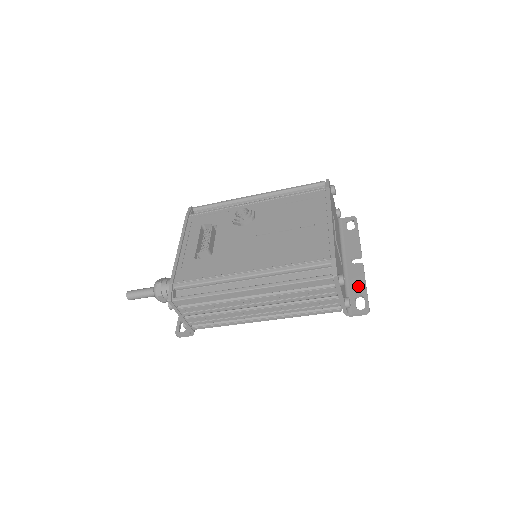
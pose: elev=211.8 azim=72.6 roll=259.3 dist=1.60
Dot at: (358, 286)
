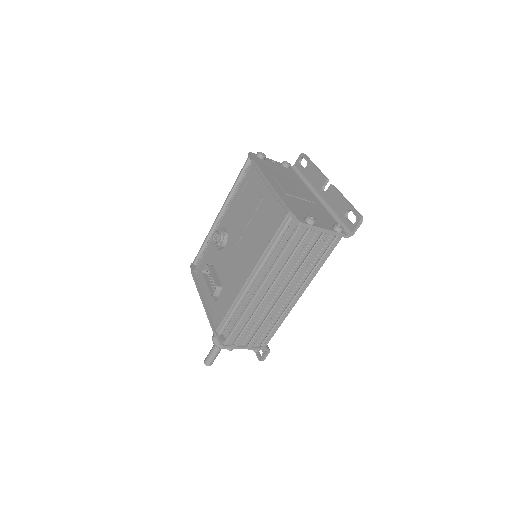
Dot at: (340, 206)
